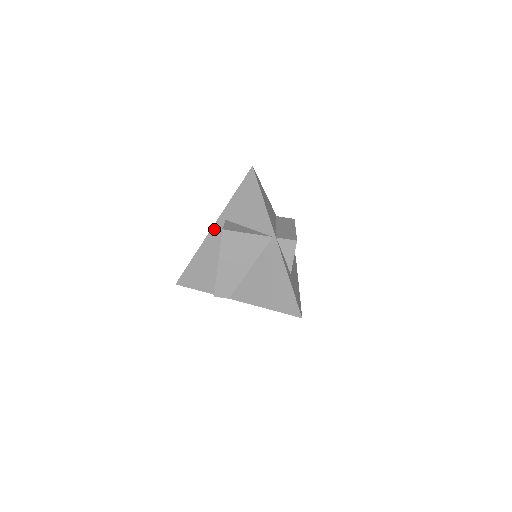
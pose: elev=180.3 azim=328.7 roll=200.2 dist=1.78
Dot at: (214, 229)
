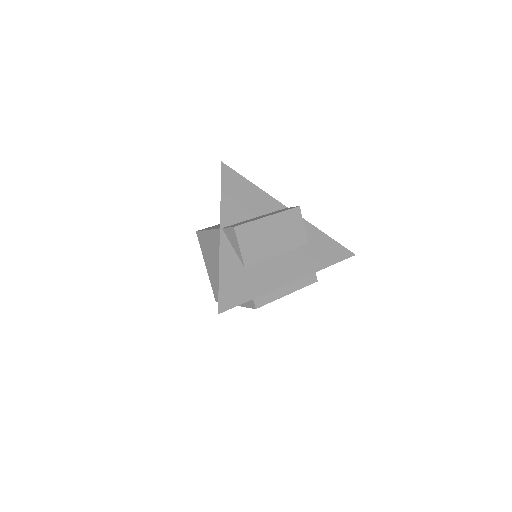
Dot at: occluded
